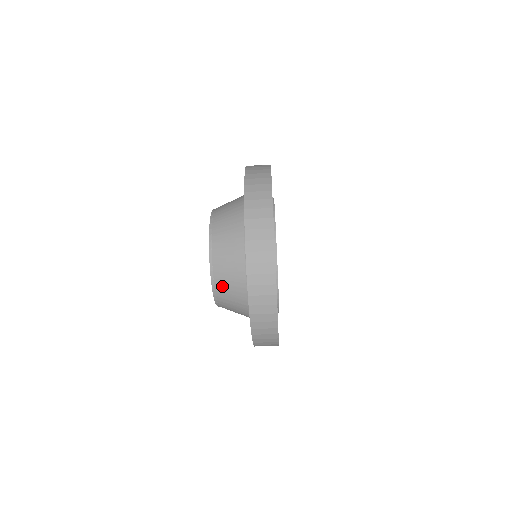
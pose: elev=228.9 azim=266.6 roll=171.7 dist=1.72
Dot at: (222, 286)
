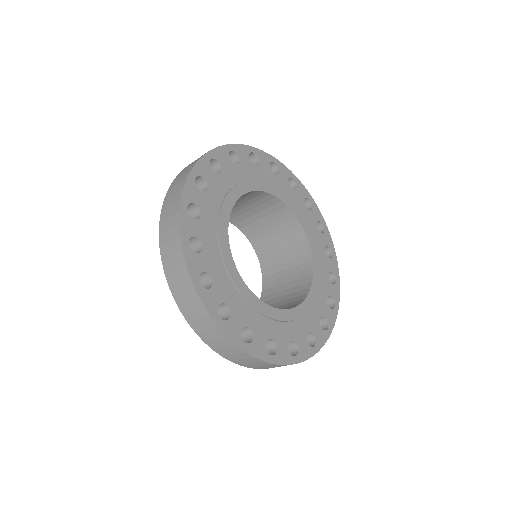
Dot at: occluded
